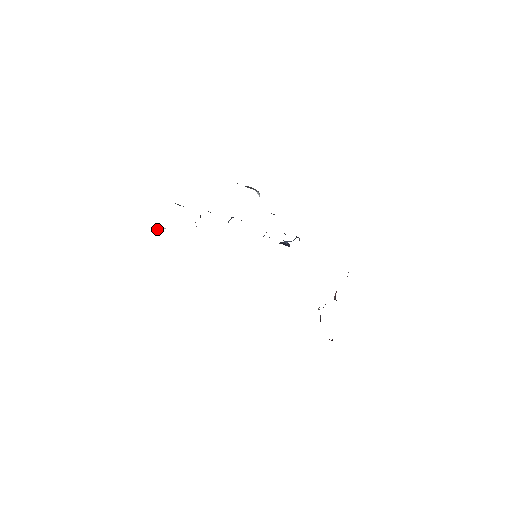
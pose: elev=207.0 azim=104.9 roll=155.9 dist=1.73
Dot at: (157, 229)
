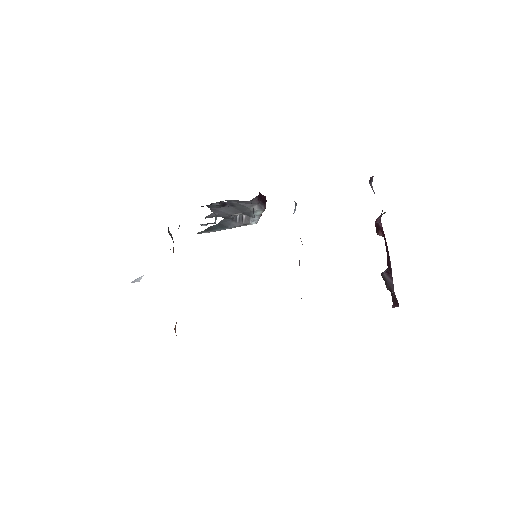
Dot at: (134, 282)
